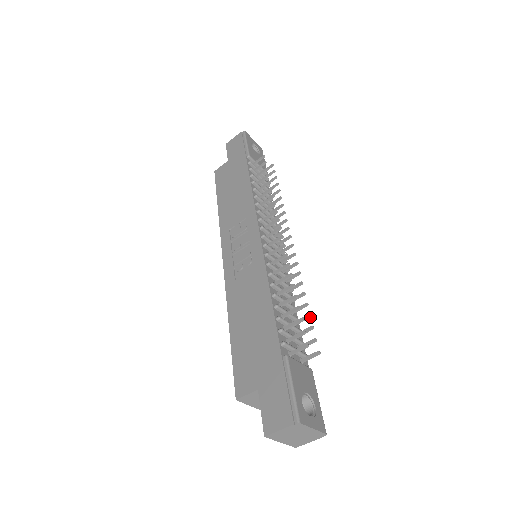
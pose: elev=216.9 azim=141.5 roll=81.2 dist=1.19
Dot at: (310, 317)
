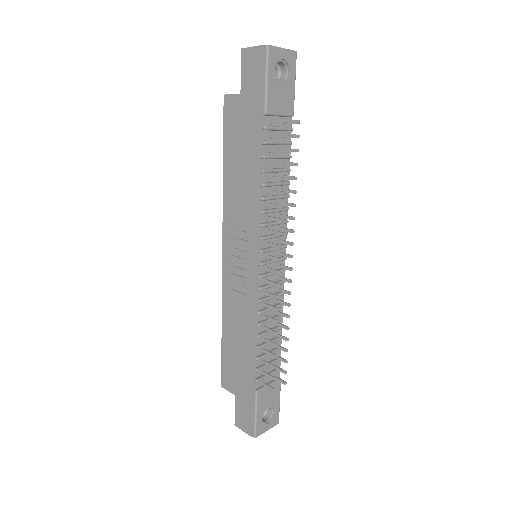
Dot at: occluded
